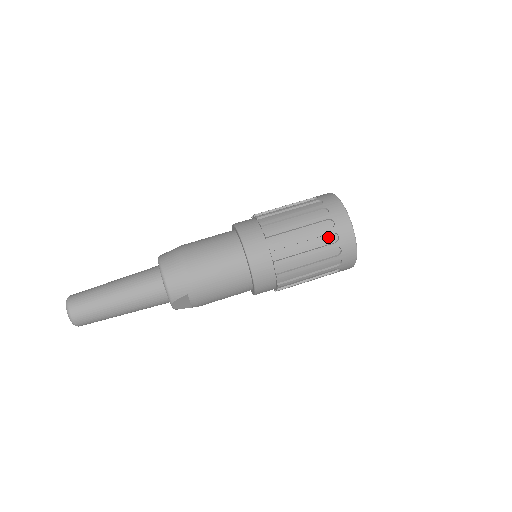
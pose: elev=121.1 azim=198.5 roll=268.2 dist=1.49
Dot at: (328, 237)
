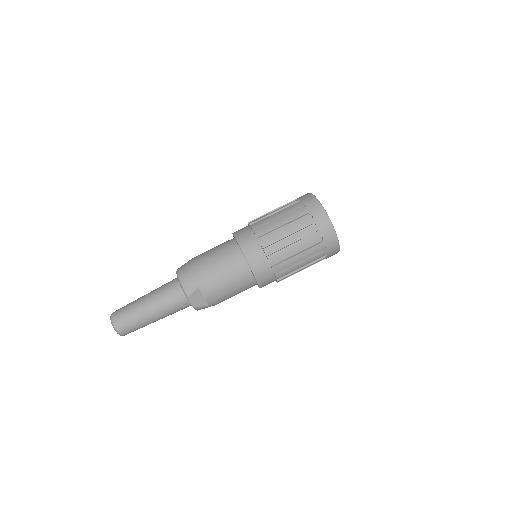
Dot at: (304, 218)
